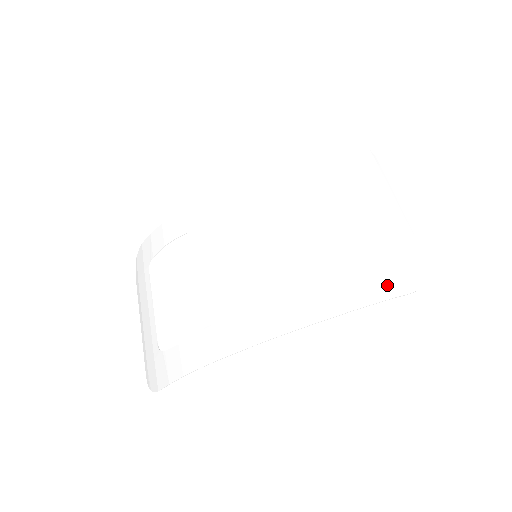
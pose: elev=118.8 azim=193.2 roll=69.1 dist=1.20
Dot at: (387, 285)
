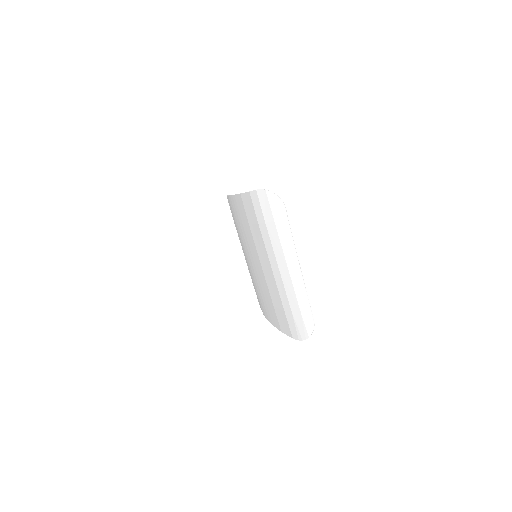
Dot at: (290, 329)
